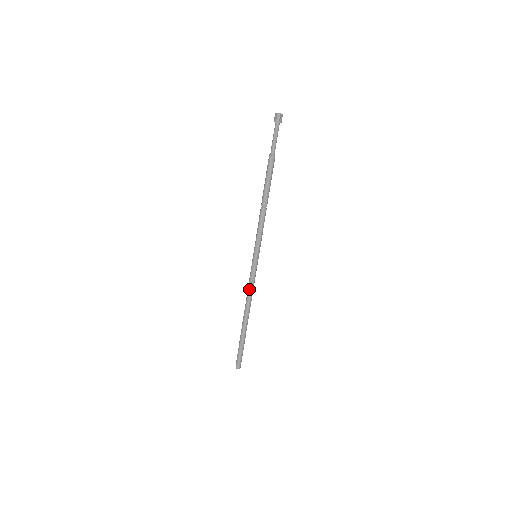
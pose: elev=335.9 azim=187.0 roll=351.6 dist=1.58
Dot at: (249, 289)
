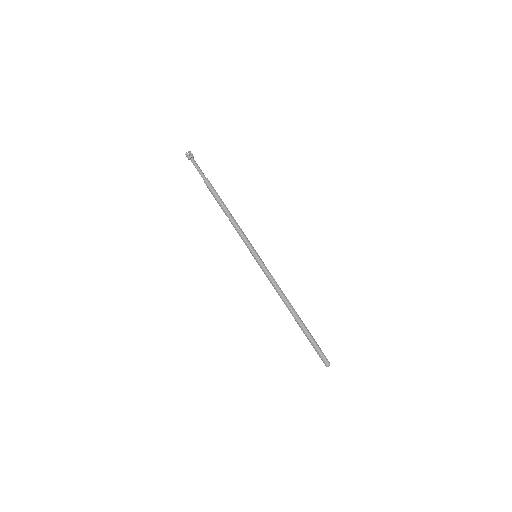
Dot at: (275, 284)
